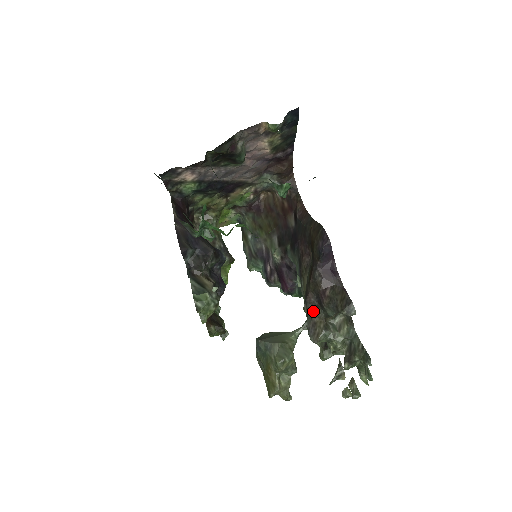
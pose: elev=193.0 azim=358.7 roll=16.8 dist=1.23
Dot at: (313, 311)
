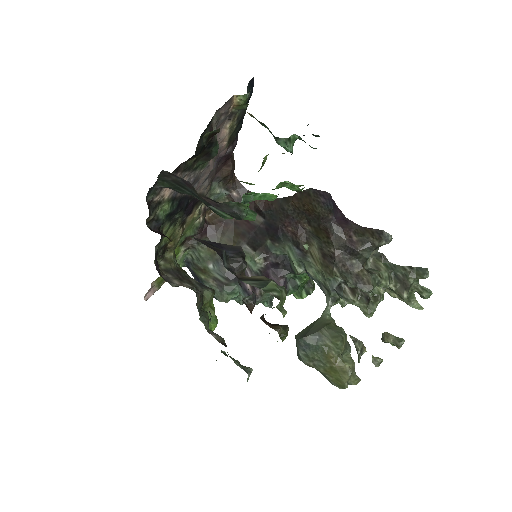
Dot at: (348, 267)
